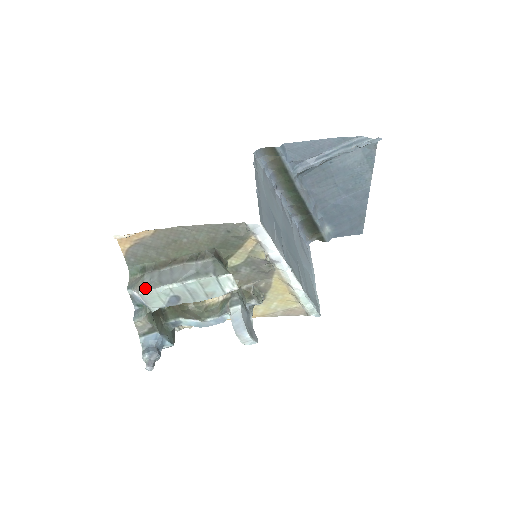
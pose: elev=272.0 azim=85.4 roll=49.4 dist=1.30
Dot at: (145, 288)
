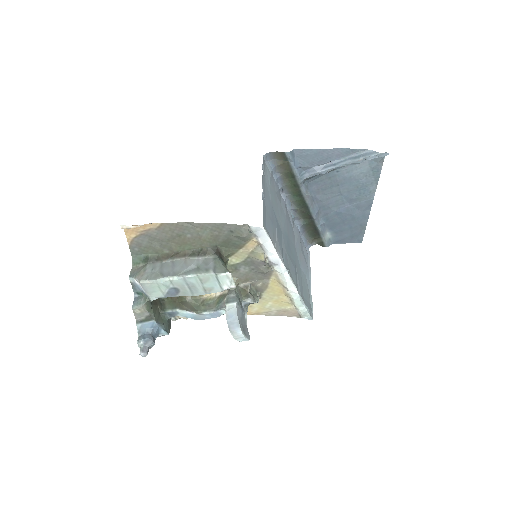
Dot at: (146, 278)
